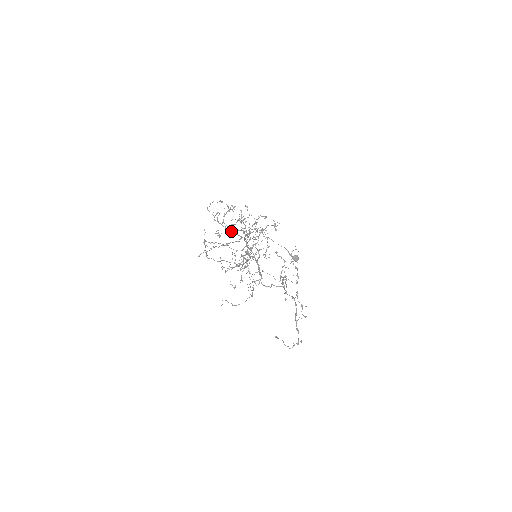
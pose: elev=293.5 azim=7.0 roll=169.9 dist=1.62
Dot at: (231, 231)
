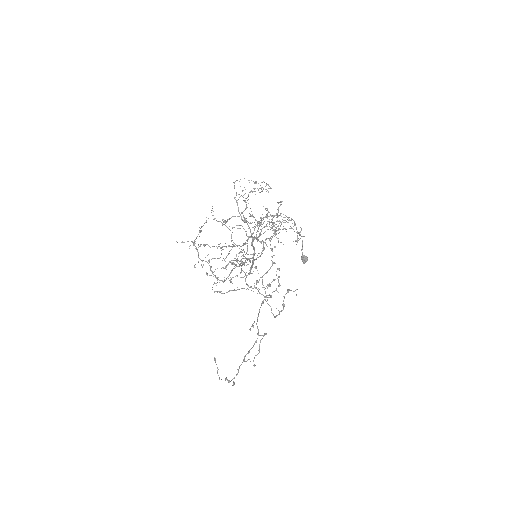
Dot at: (244, 221)
